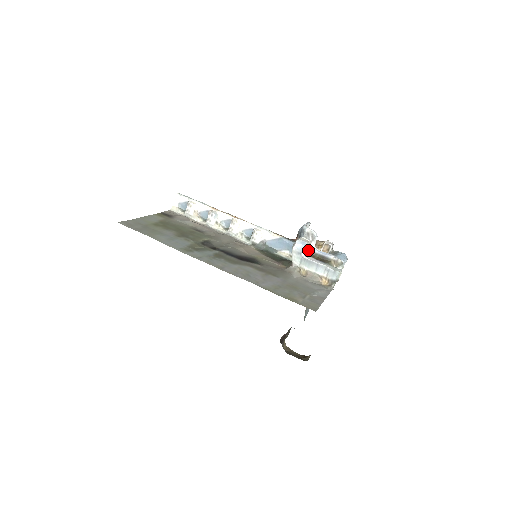
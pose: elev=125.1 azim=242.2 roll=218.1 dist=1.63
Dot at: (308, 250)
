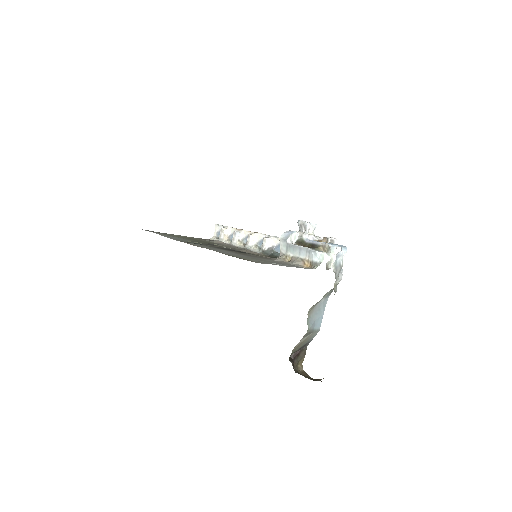
Dot at: (299, 240)
